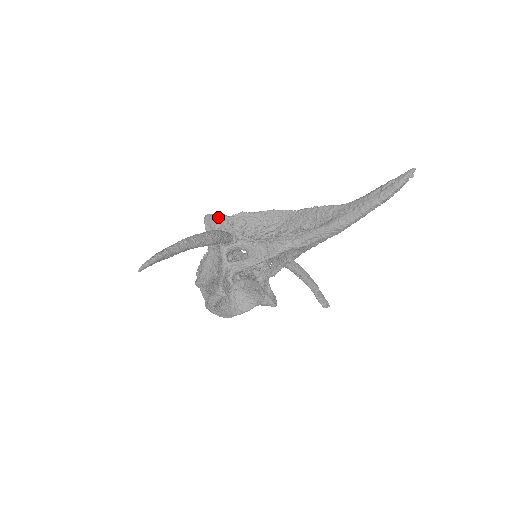
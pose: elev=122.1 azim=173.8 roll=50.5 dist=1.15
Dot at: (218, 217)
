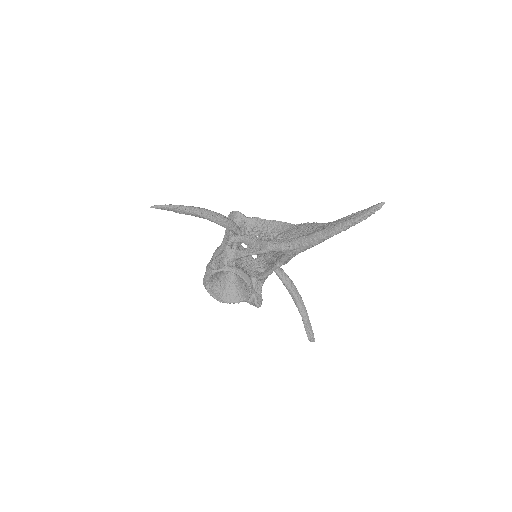
Dot at: (238, 214)
